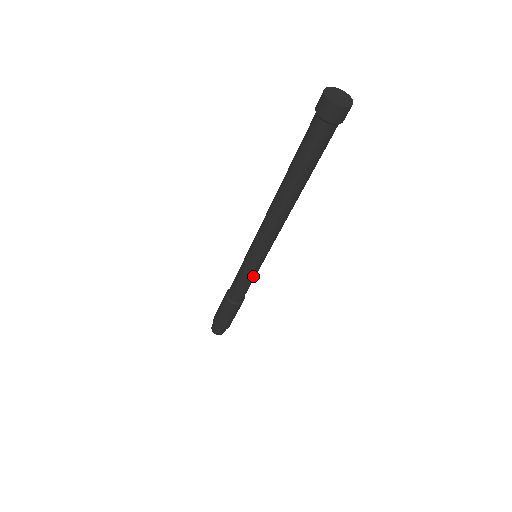
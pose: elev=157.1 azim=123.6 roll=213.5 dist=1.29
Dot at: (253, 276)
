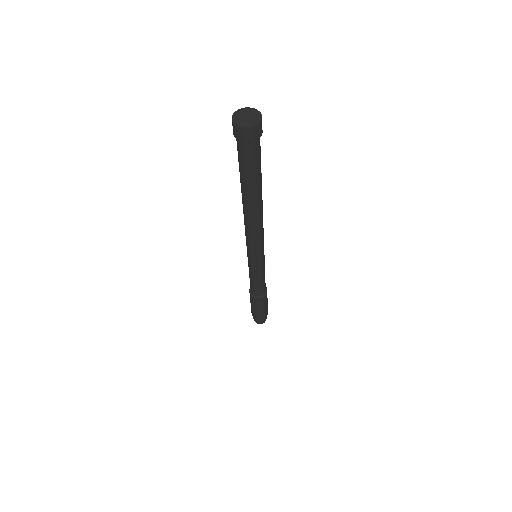
Dot at: (256, 274)
